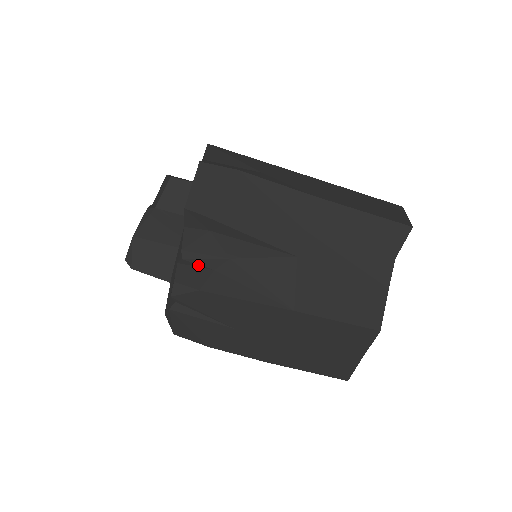
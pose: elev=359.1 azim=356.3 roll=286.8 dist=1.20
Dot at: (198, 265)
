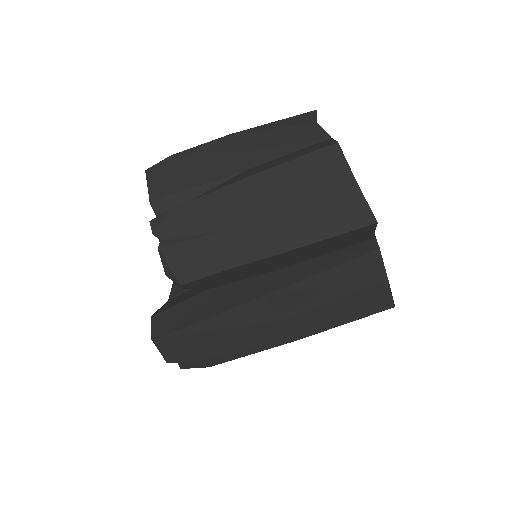
Dot at: occluded
